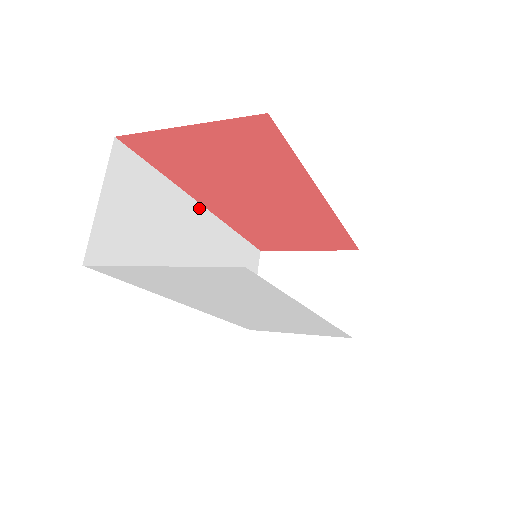
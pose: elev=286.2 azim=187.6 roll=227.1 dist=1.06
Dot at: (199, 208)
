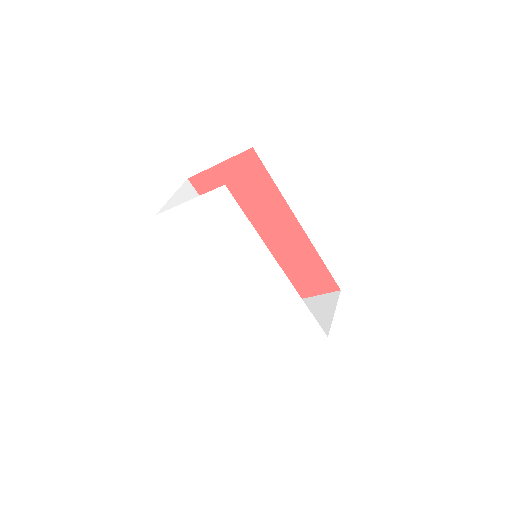
Dot at: occluded
